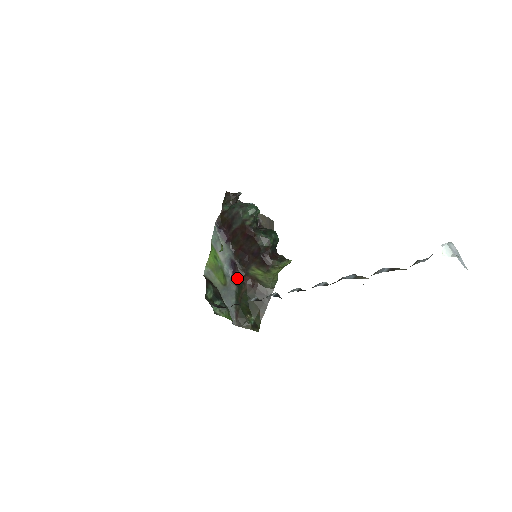
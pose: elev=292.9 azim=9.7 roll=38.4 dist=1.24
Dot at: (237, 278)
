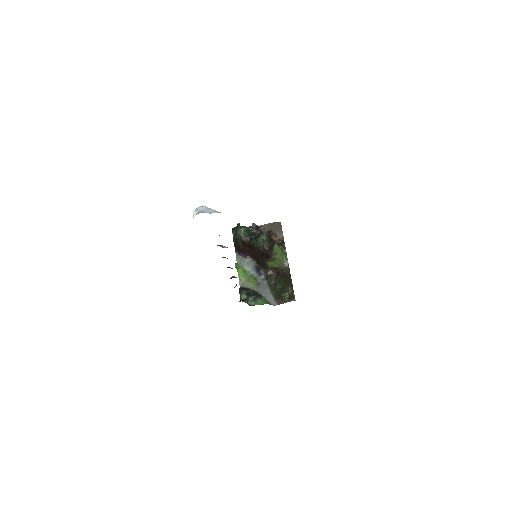
Dot at: (265, 275)
